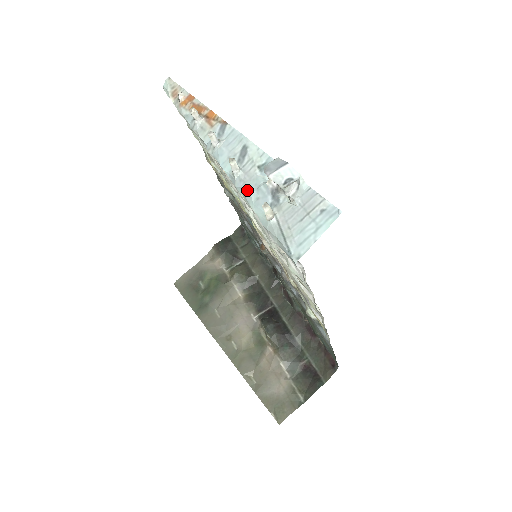
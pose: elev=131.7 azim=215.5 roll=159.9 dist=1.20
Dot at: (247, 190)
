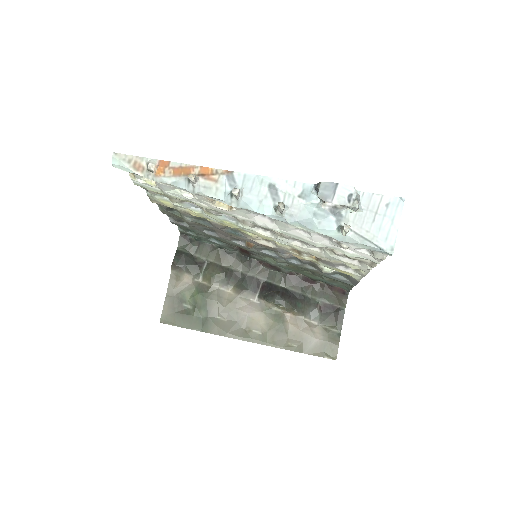
Dot at: (305, 221)
